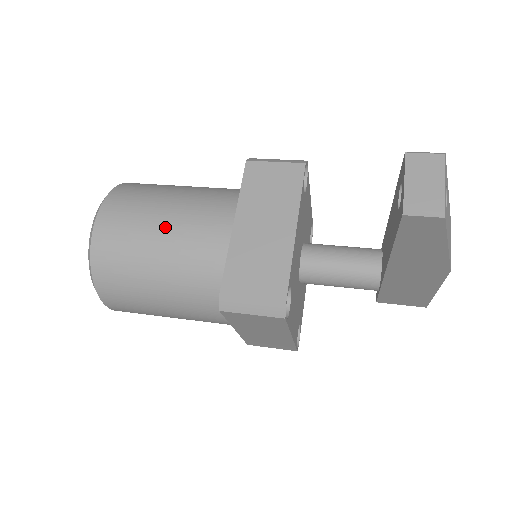
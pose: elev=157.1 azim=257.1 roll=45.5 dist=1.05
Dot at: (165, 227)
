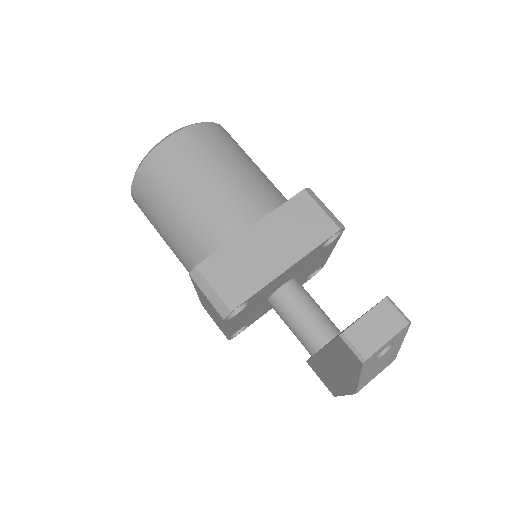
Dot at: (209, 184)
